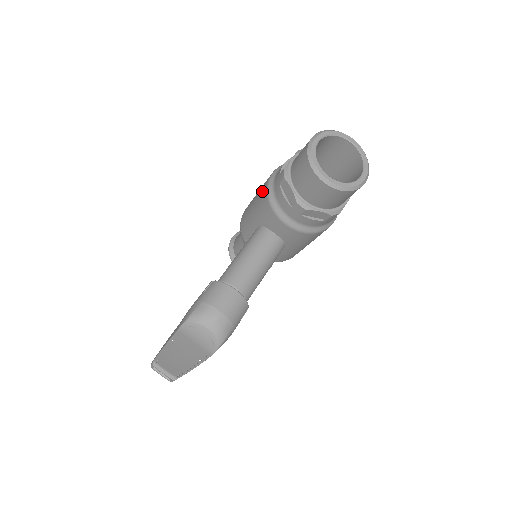
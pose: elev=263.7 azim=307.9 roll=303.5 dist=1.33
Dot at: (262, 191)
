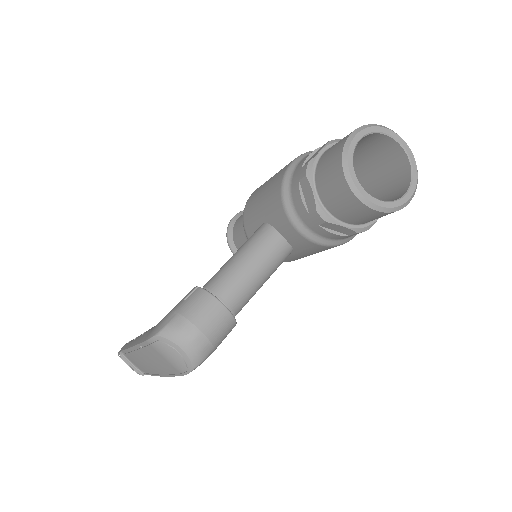
Dot at: (276, 182)
